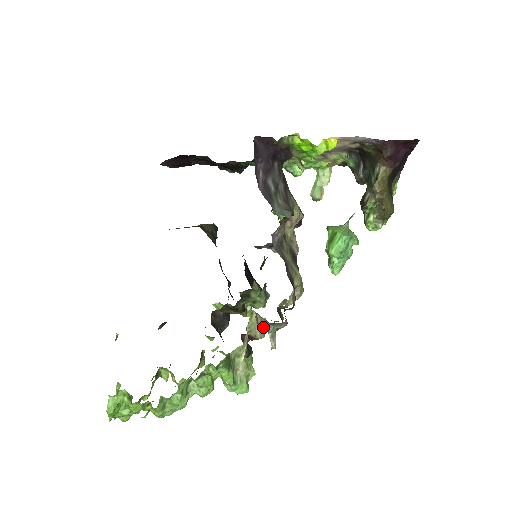
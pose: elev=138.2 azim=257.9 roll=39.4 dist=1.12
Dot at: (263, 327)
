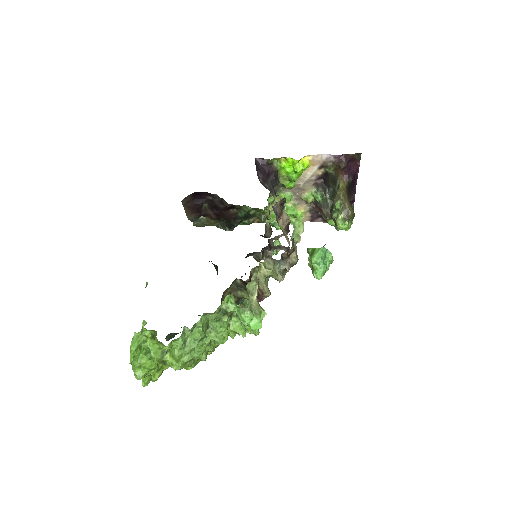
Dot at: occluded
